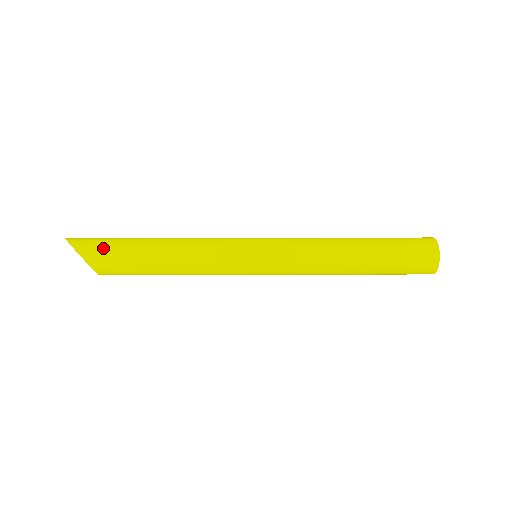
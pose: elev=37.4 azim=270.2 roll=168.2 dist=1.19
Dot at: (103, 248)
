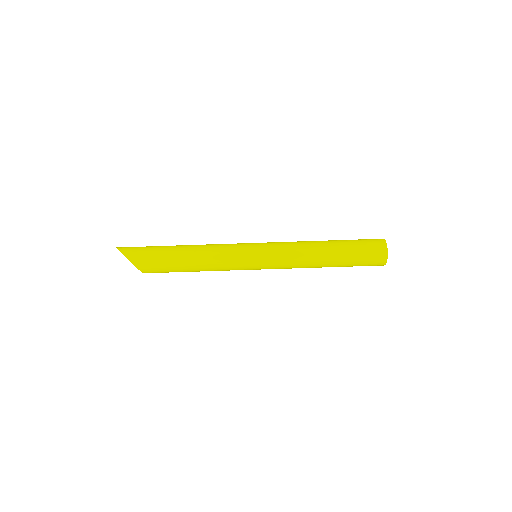
Dot at: (146, 256)
